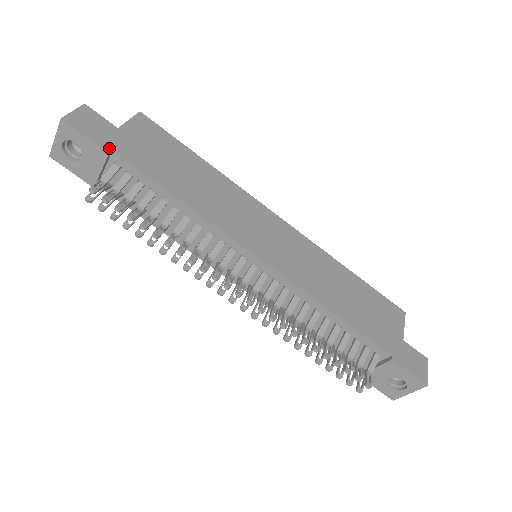
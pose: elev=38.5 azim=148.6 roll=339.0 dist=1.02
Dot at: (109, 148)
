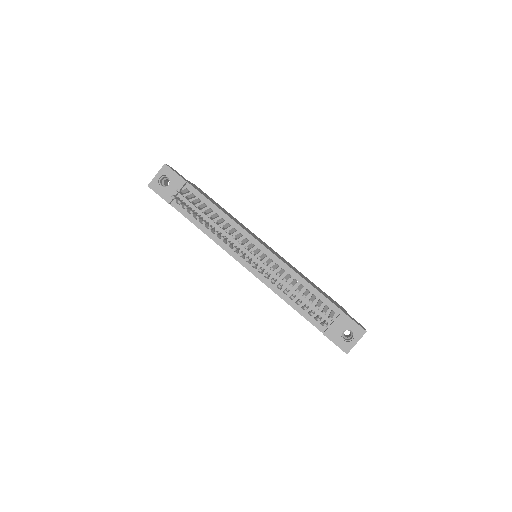
Dot at: (186, 181)
